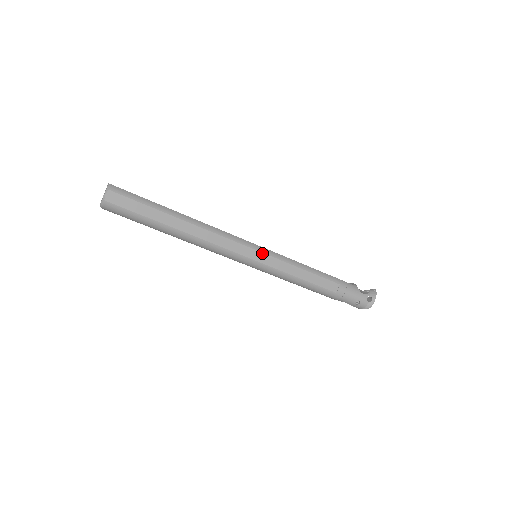
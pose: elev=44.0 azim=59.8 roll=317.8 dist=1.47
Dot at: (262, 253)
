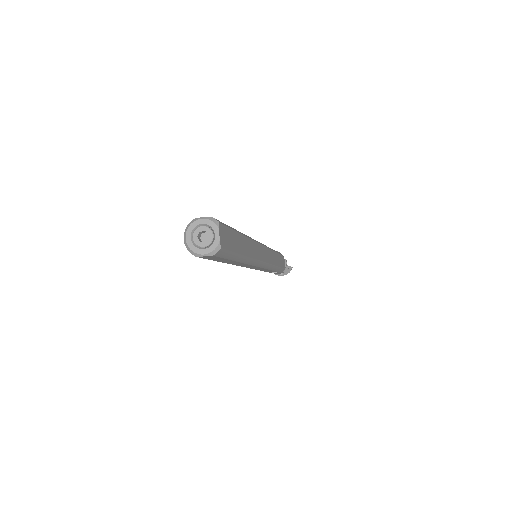
Dot at: occluded
